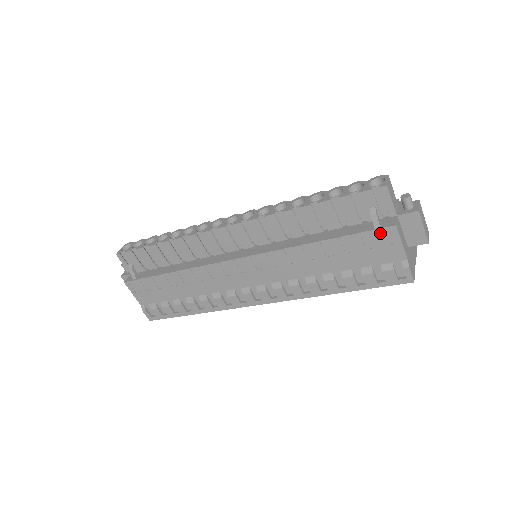
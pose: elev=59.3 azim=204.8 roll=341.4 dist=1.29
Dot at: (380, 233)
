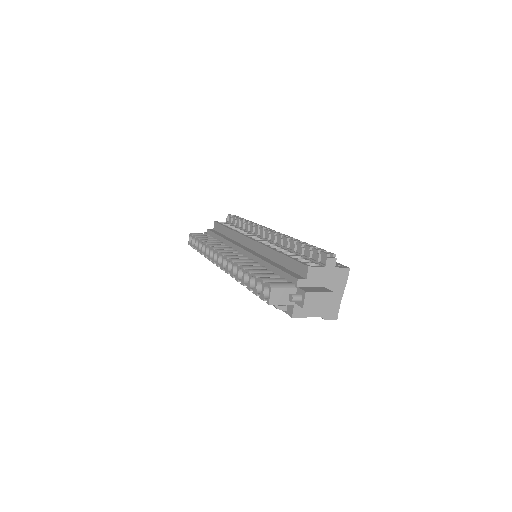
Dot at: occluded
